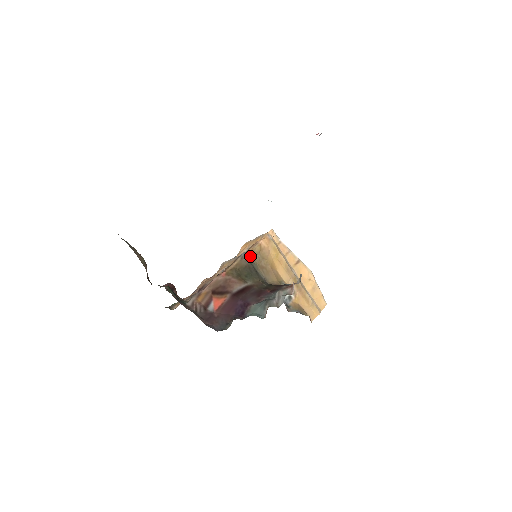
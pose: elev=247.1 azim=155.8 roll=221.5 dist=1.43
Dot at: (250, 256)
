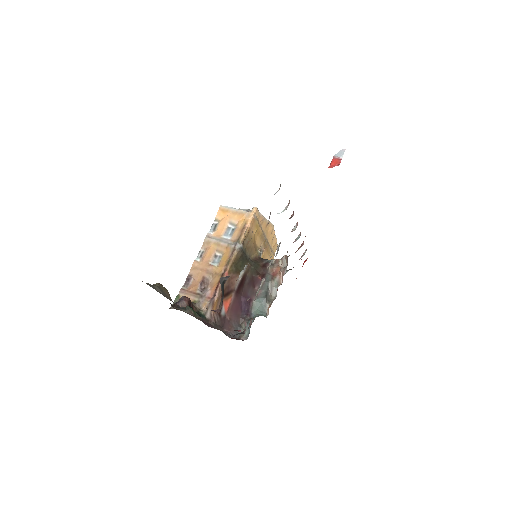
Dot at: (243, 245)
